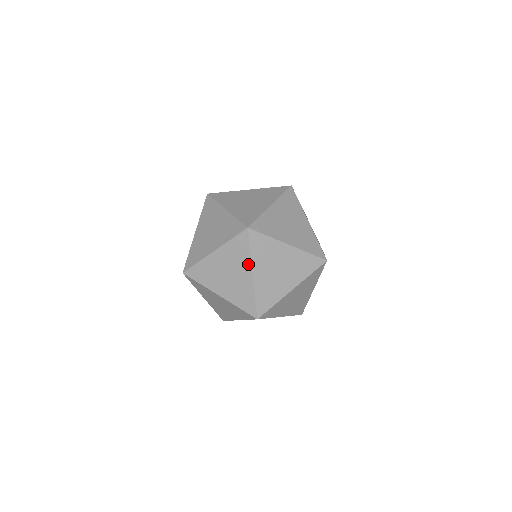
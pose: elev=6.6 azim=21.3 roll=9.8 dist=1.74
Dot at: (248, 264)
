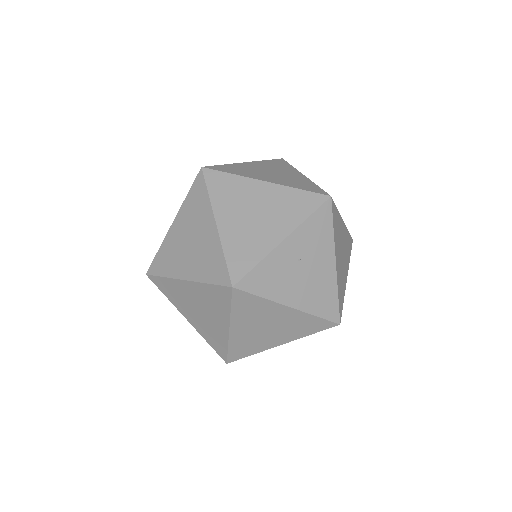
Dot at: (225, 318)
